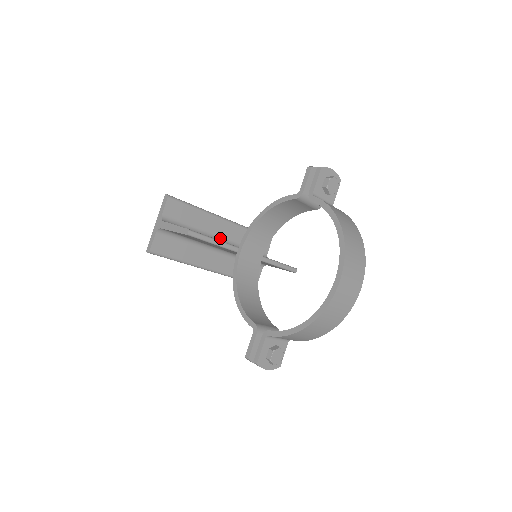
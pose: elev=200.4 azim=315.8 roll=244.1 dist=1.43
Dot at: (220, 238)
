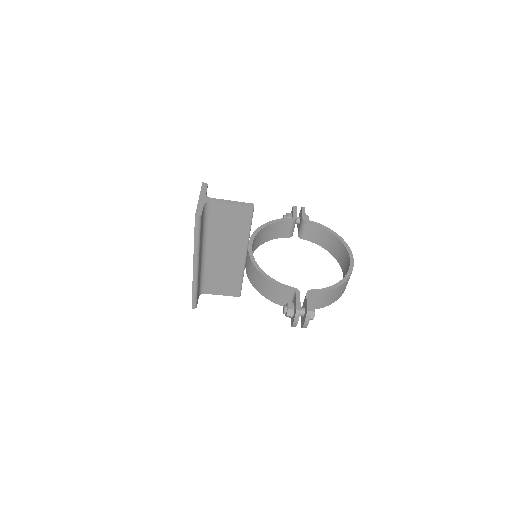
Dot at: occluded
